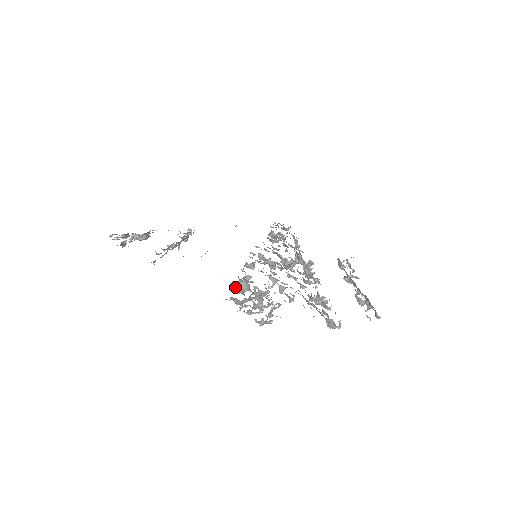
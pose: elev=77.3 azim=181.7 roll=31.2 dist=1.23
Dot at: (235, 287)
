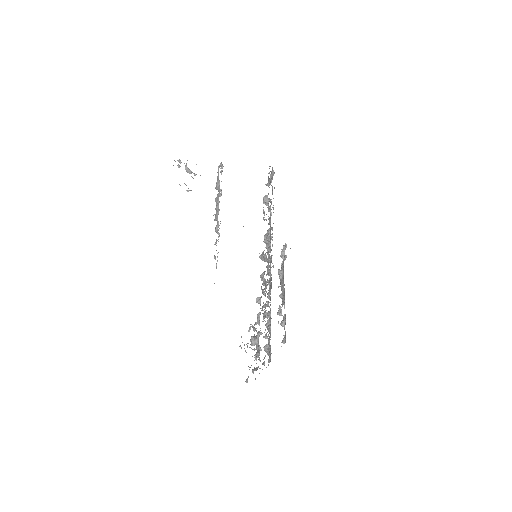
Dot at: (252, 343)
